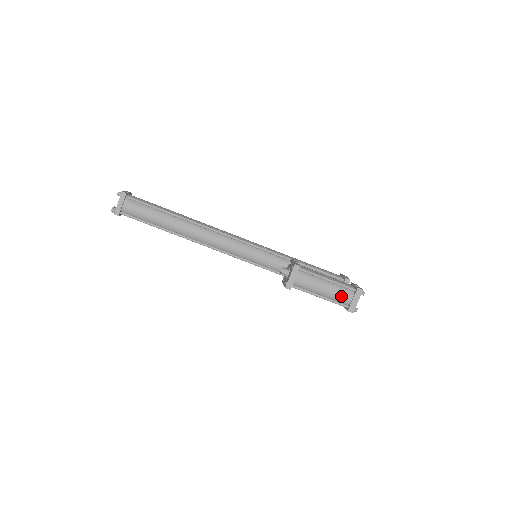
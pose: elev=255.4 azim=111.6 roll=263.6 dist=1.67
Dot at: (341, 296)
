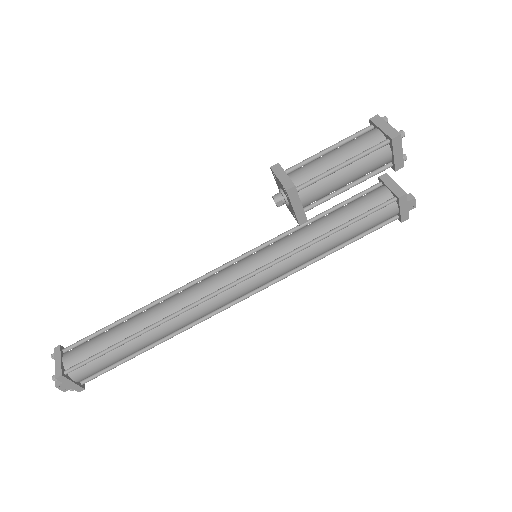
Dot at: (364, 141)
